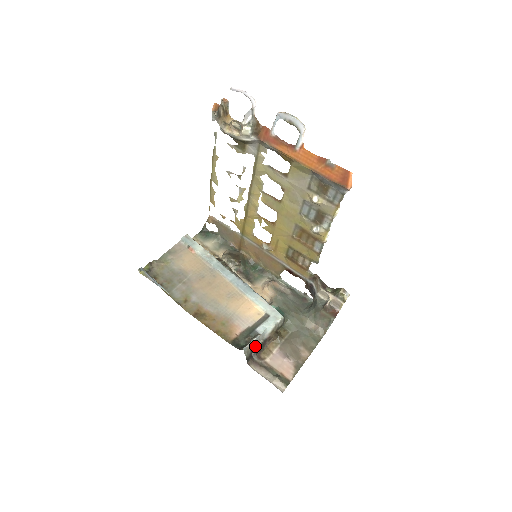
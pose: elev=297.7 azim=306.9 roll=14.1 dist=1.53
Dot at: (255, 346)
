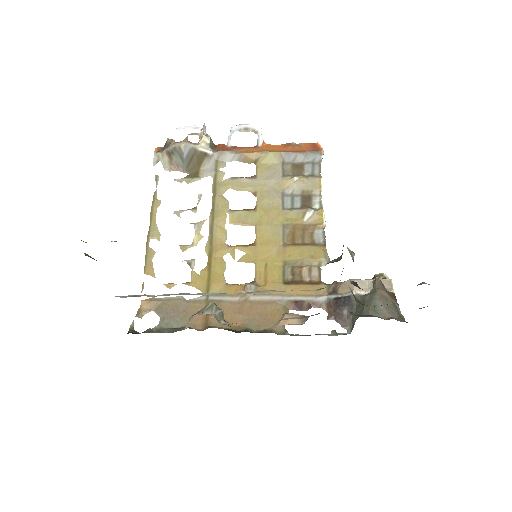
Dot at: occluded
